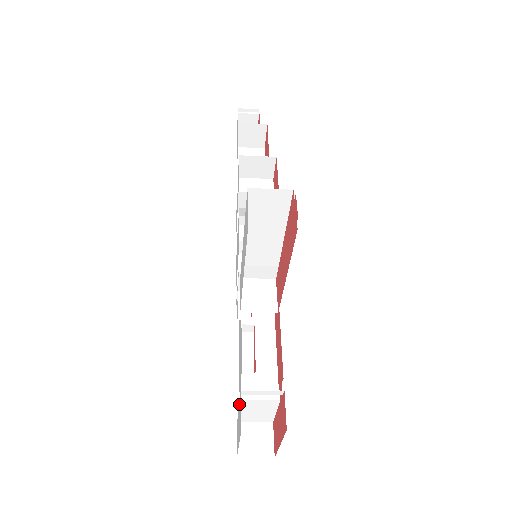
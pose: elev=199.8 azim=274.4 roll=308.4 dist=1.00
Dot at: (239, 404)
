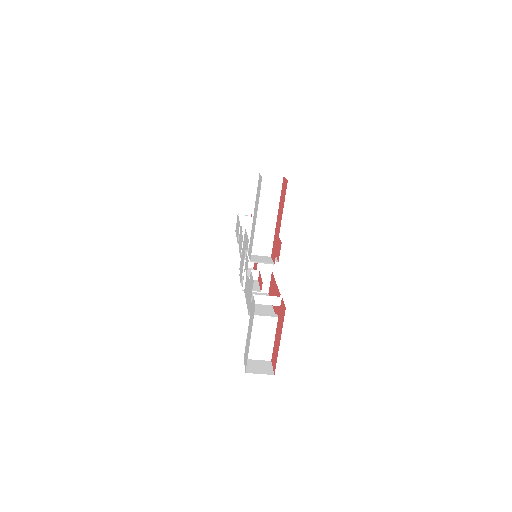
Dot at: (249, 319)
